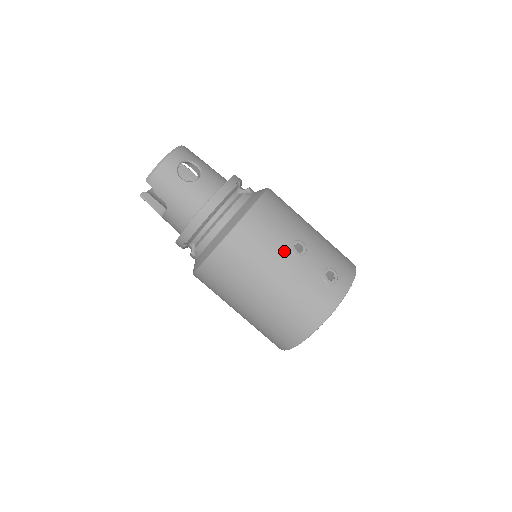
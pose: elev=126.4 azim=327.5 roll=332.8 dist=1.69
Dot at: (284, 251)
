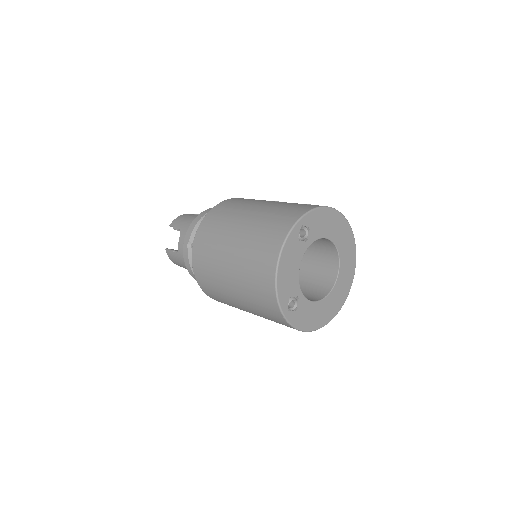
Dot at: (265, 201)
